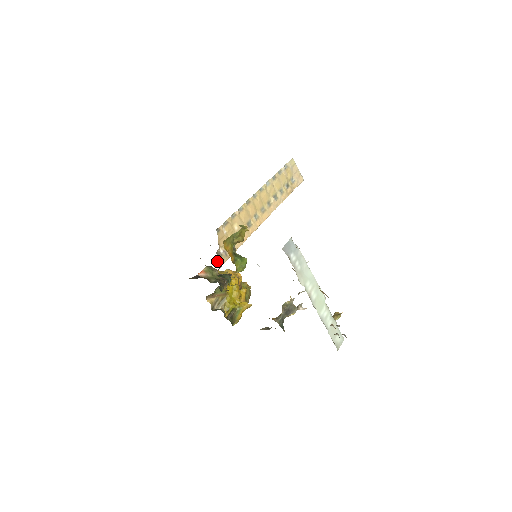
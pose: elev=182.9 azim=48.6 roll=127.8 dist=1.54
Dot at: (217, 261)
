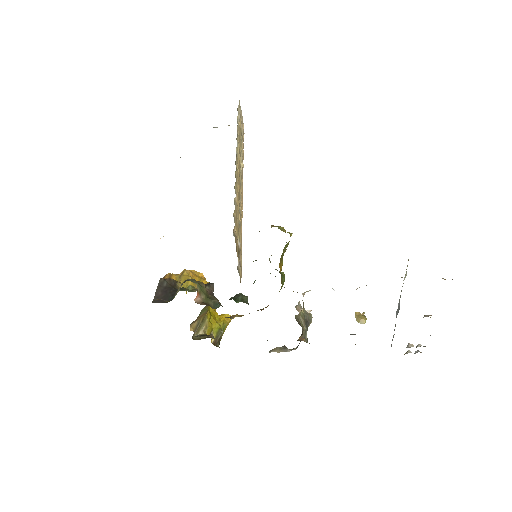
Dot at: (240, 281)
